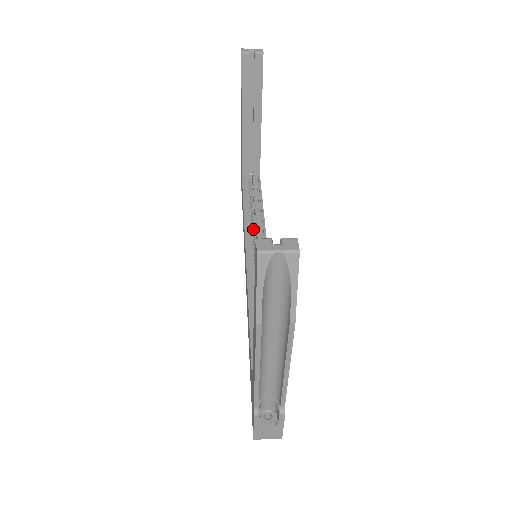
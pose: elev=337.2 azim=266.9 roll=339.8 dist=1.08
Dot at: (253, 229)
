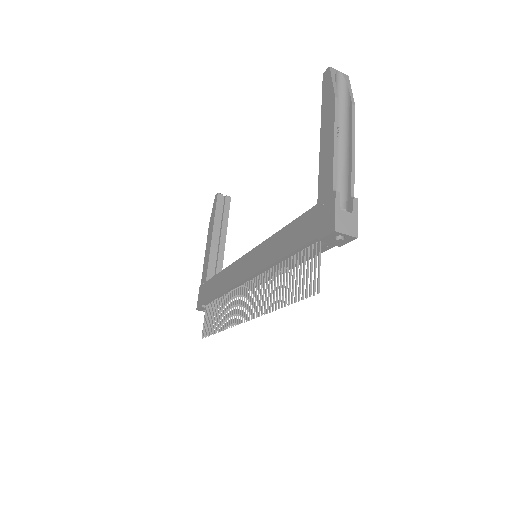
Dot at: occluded
